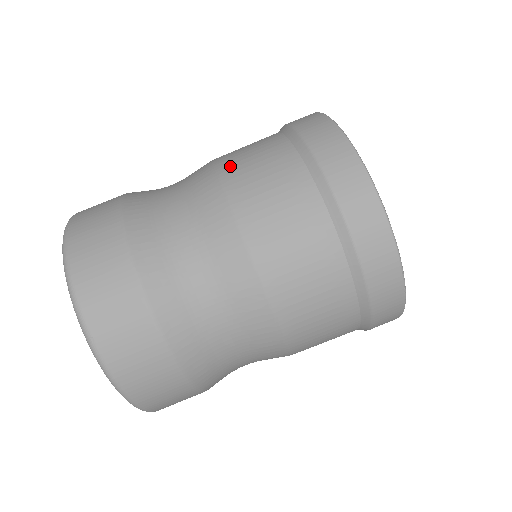
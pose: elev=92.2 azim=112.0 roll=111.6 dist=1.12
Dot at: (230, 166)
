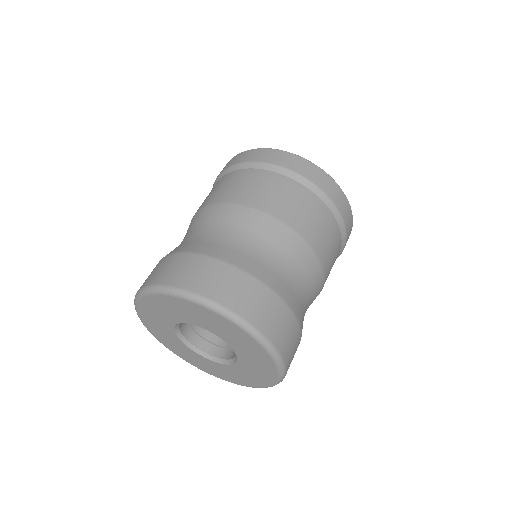
Dot at: occluded
